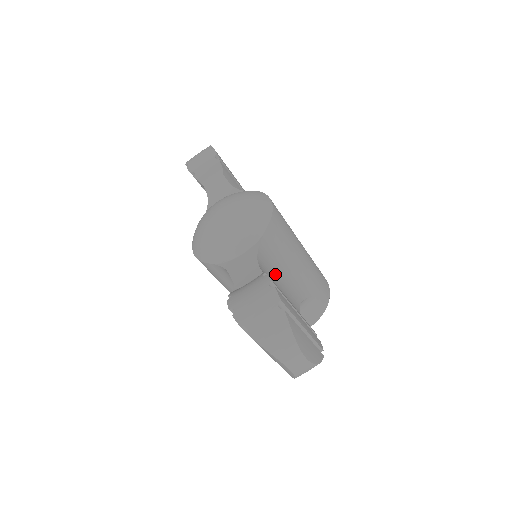
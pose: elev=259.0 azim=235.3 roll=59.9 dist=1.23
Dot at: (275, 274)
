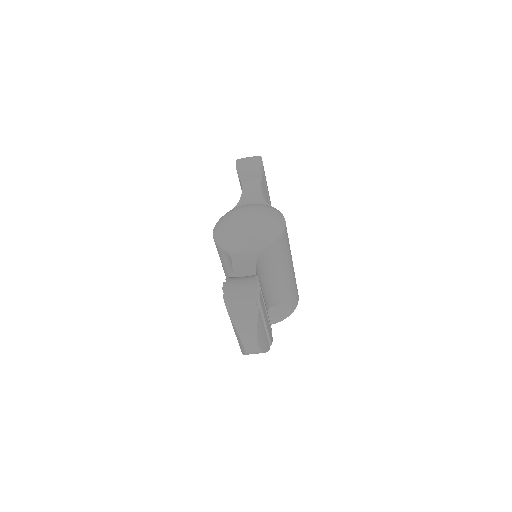
Dot at: (264, 277)
